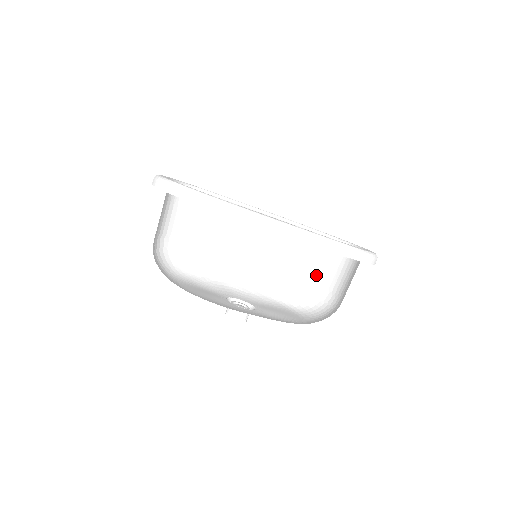
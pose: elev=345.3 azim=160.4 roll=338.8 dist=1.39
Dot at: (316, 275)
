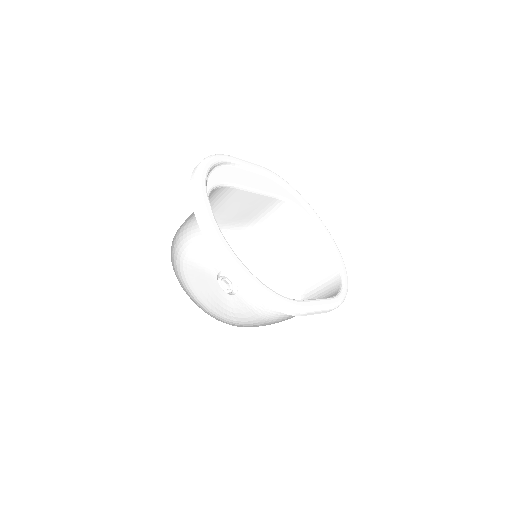
Dot at: (287, 240)
